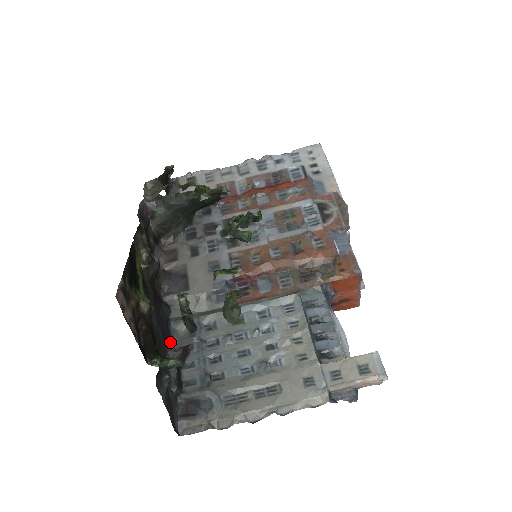
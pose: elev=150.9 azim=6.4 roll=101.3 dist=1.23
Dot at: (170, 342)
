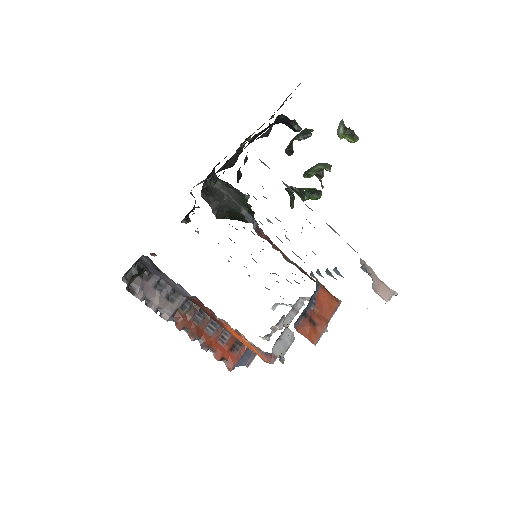
Dot at: occluded
